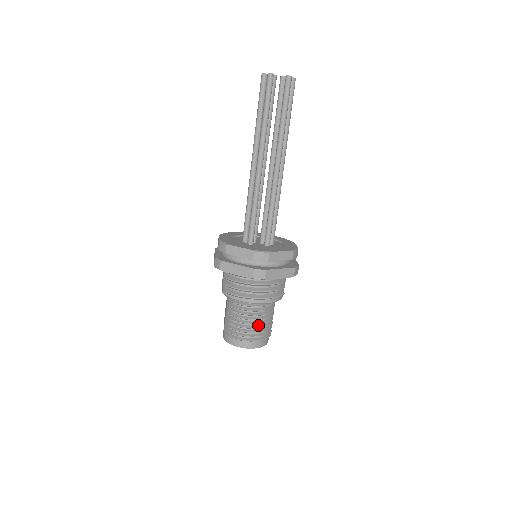
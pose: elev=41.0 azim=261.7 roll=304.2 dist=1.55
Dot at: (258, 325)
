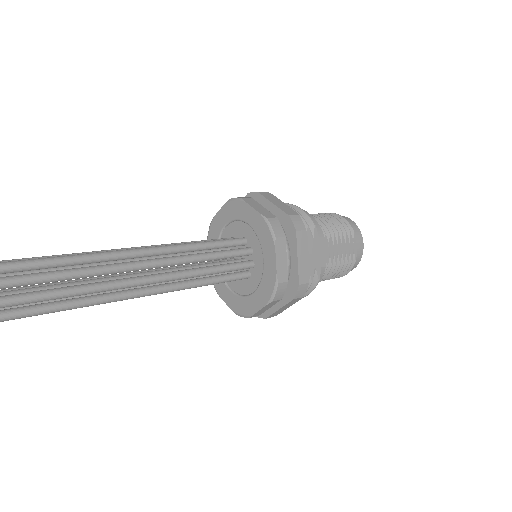
Dot at: occluded
